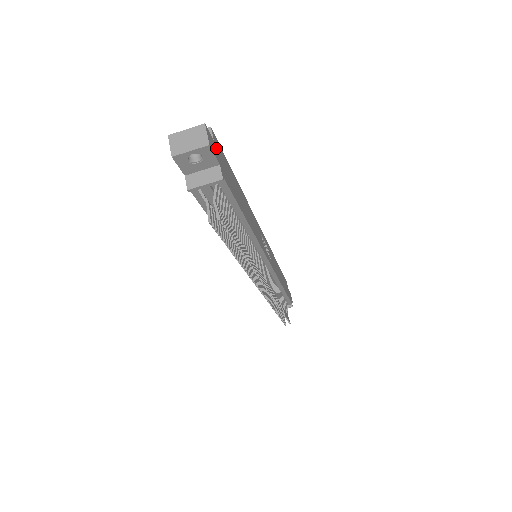
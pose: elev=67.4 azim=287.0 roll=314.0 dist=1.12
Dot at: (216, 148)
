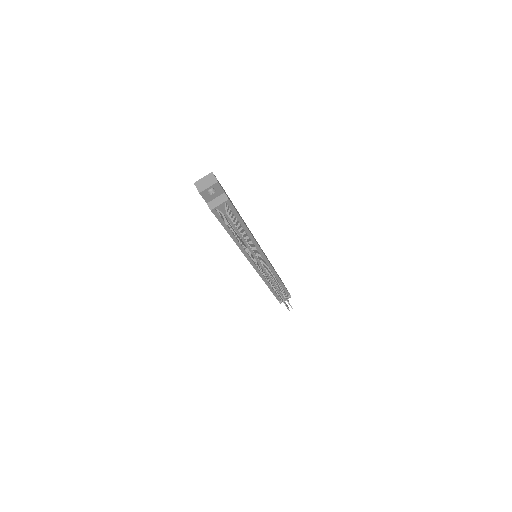
Dot at: occluded
